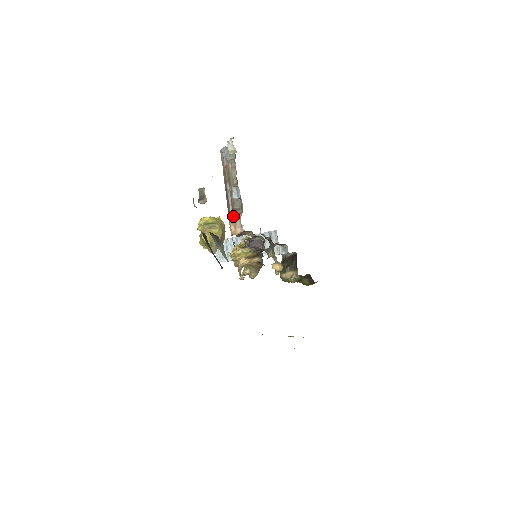
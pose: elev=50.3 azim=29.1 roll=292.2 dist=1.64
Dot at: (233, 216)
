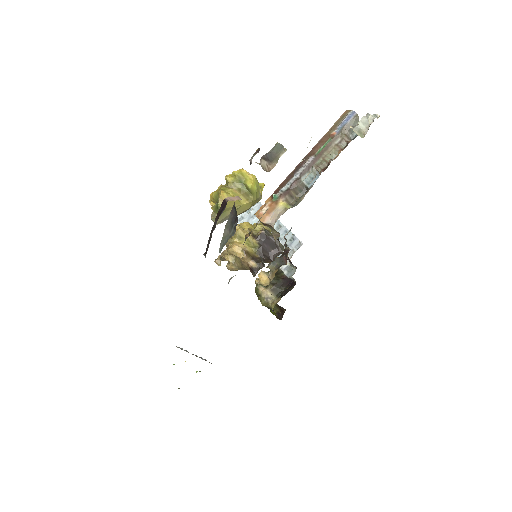
Dot at: (279, 198)
